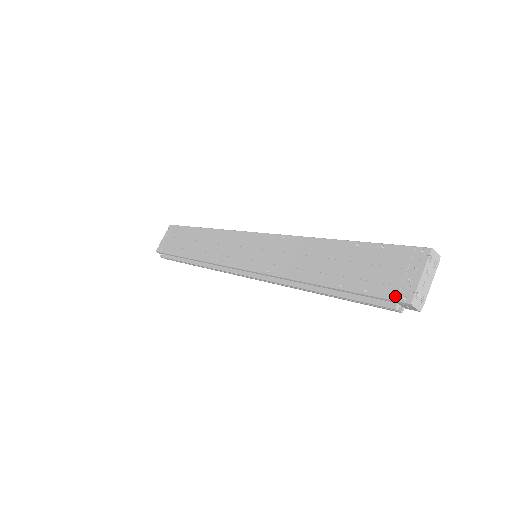
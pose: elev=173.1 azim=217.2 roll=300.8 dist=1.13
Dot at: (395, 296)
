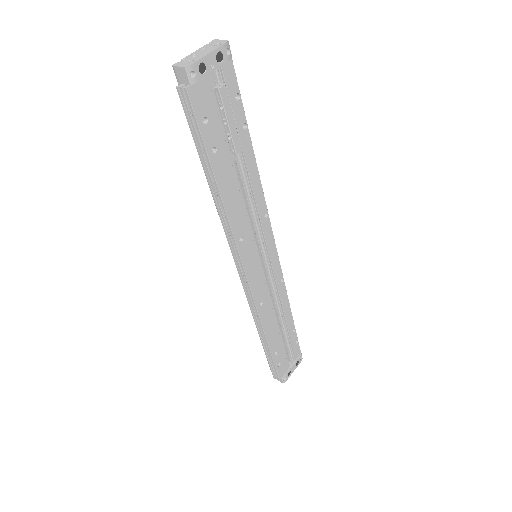
Dot at: (181, 83)
